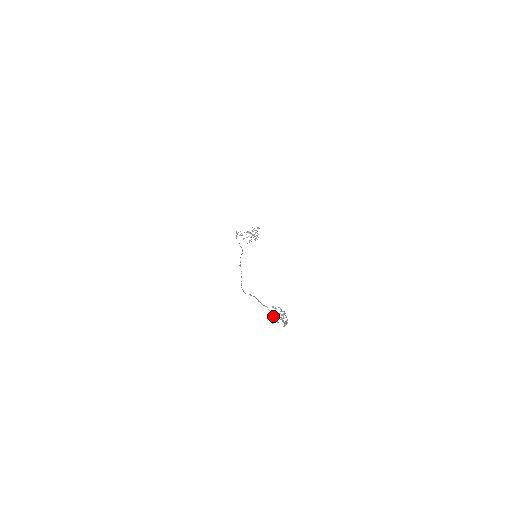
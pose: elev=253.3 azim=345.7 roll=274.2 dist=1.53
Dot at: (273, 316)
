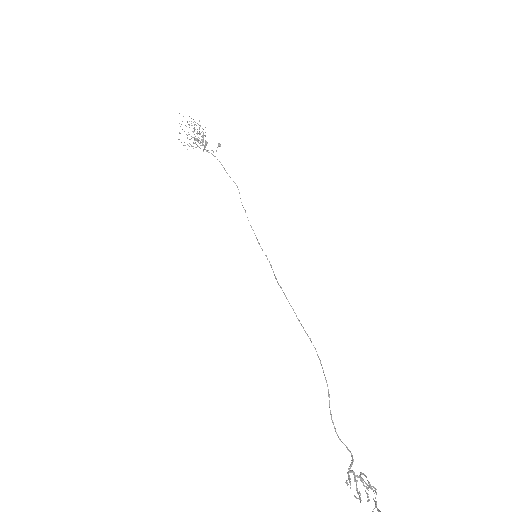
Dot at: out of frame
